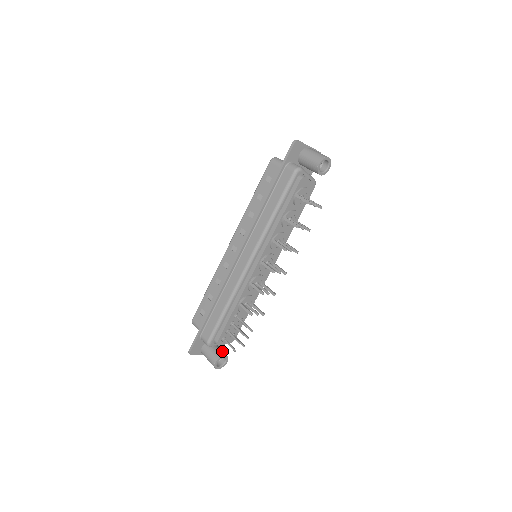
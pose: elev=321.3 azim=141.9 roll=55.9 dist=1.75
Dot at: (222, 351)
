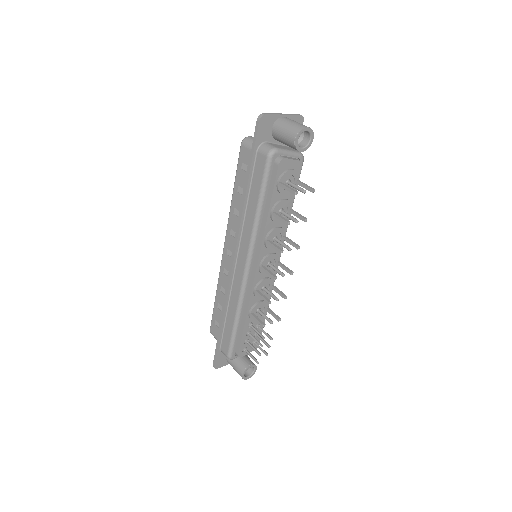
Dot at: (248, 360)
